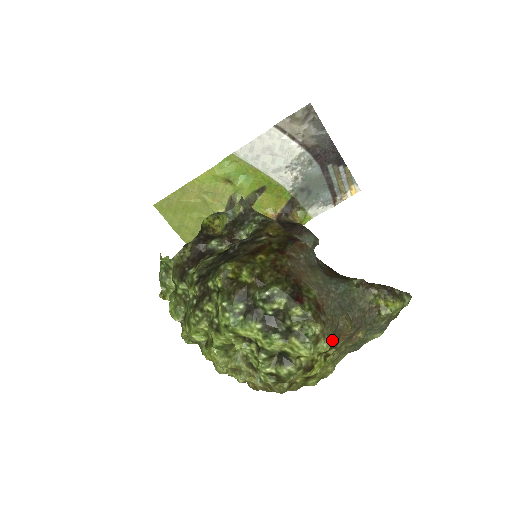
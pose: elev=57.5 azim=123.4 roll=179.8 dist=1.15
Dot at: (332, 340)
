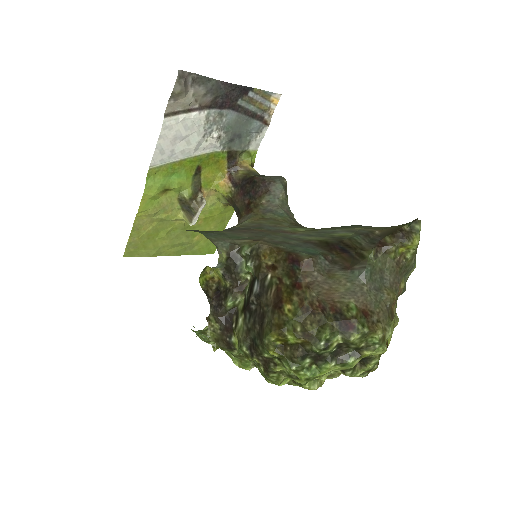
Dot at: (390, 320)
